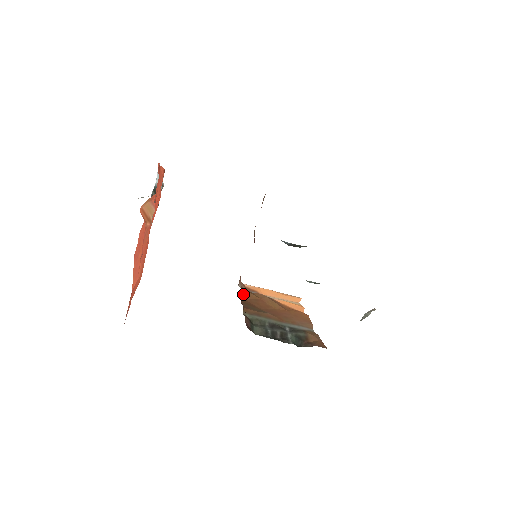
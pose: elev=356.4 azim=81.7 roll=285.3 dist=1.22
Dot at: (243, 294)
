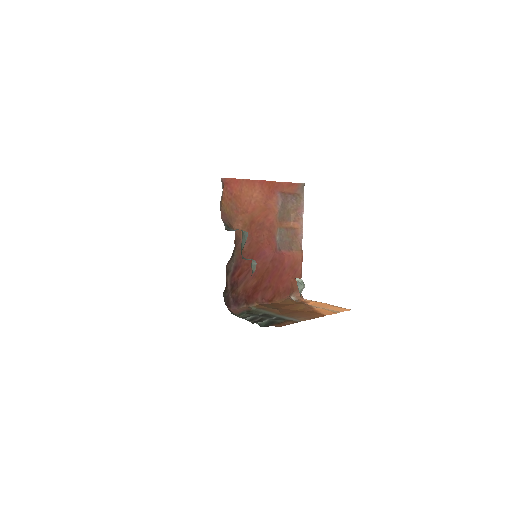
Dot at: (282, 301)
